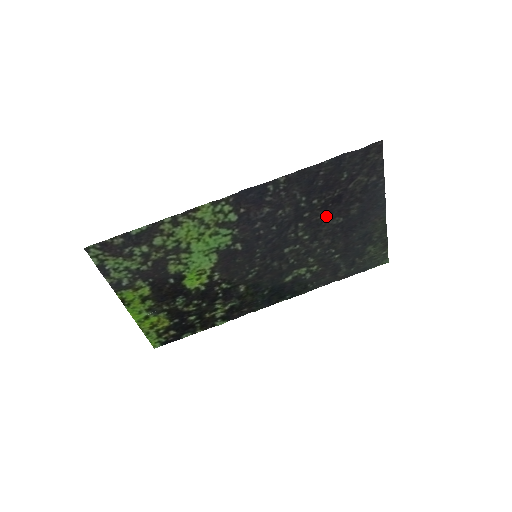
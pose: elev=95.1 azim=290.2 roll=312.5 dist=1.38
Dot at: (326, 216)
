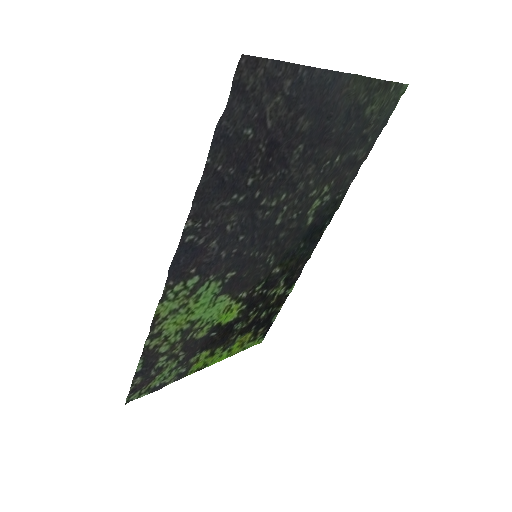
Dot at: (280, 166)
